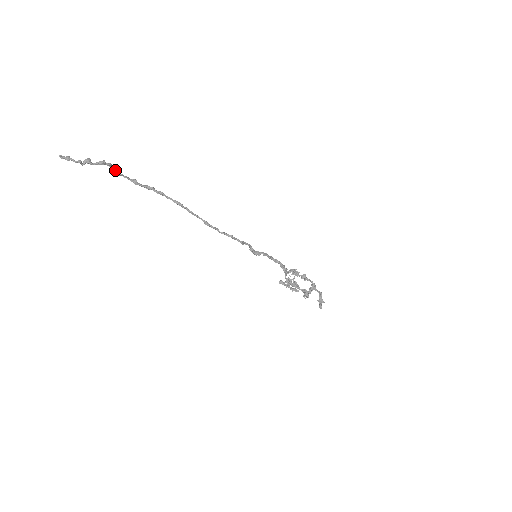
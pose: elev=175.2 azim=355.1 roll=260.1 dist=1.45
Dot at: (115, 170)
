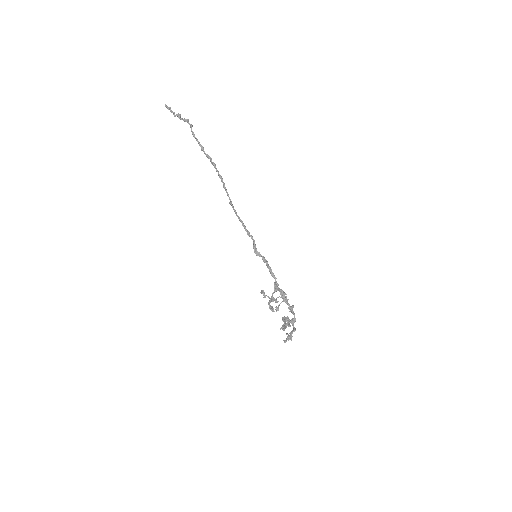
Dot at: (193, 132)
